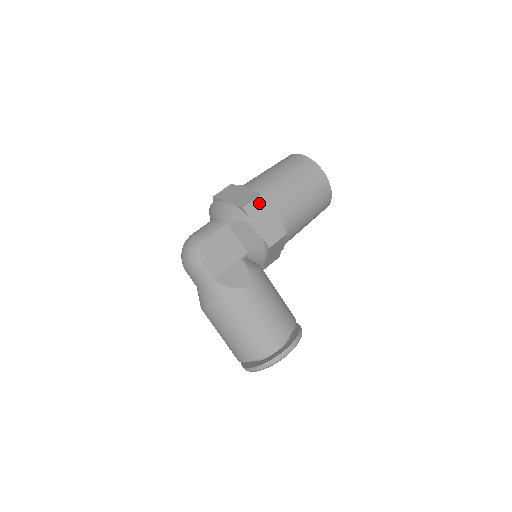
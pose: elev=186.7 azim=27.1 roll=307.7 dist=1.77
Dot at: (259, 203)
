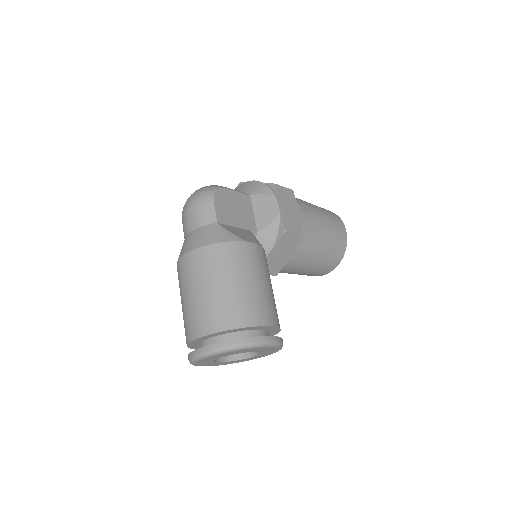
Dot at: (289, 194)
